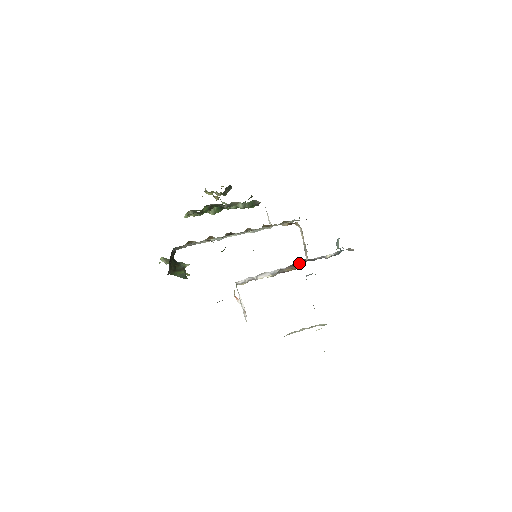
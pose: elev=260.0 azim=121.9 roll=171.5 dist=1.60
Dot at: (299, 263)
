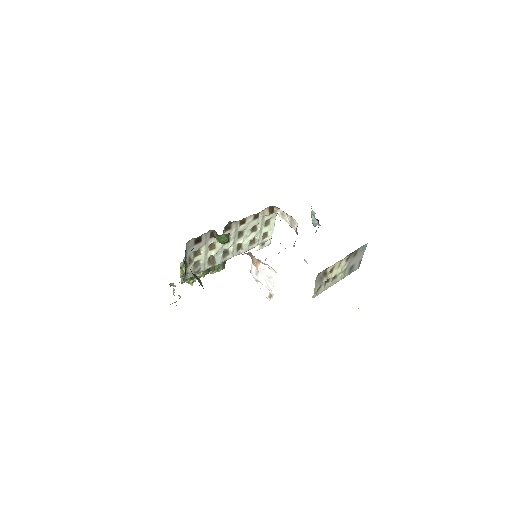
Dot at: occluded
